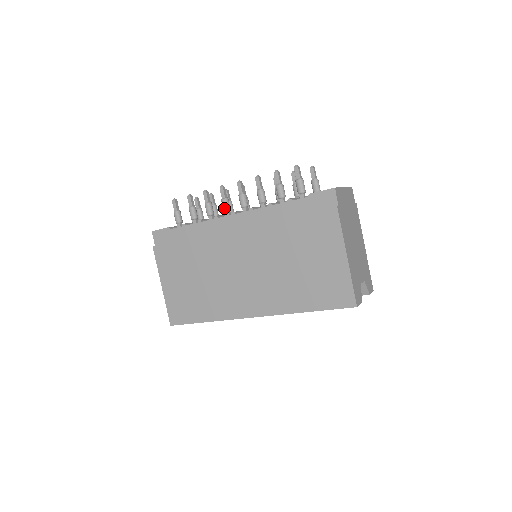
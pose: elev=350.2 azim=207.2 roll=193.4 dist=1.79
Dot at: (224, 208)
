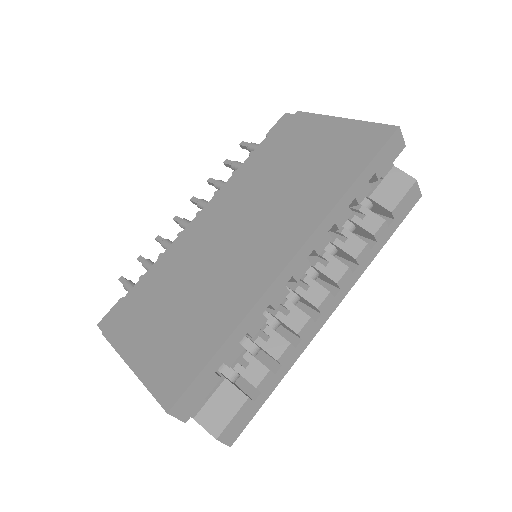
Dot at: (186, 224)
